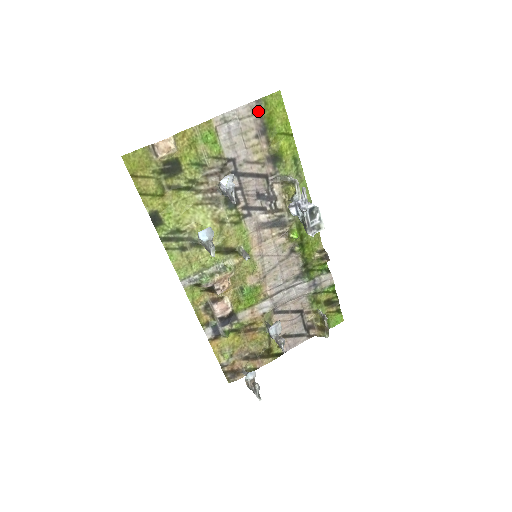
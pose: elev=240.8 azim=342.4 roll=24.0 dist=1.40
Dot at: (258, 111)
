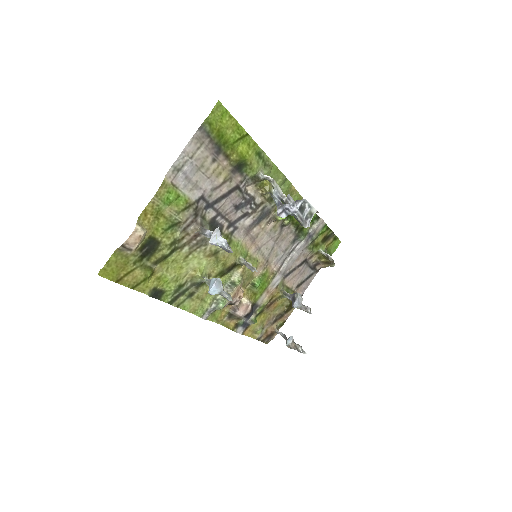
Dot at: (205, 137)
